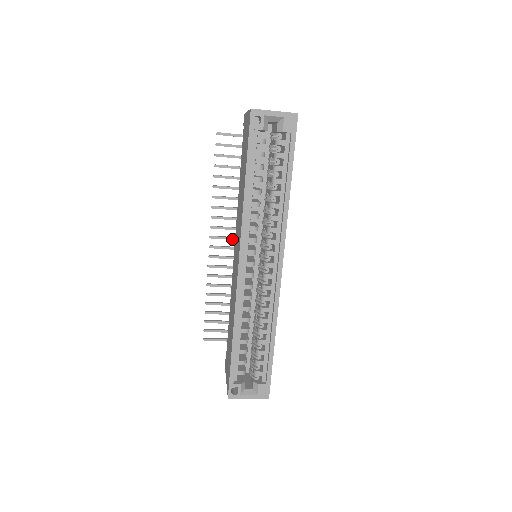
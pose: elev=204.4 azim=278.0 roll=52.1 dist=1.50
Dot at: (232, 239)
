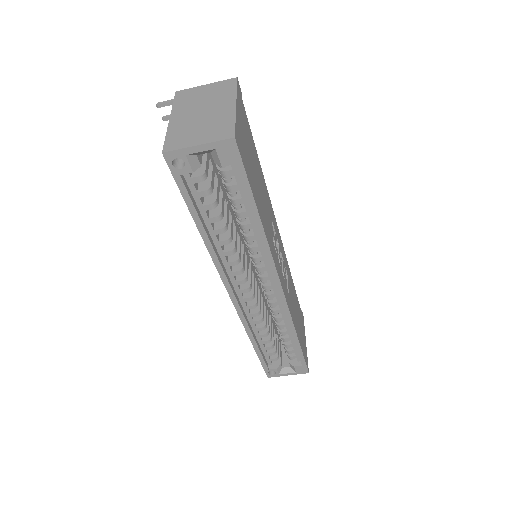
Dot at: occluded
